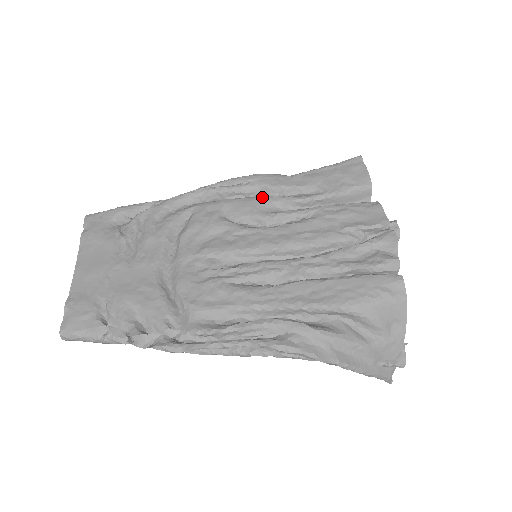
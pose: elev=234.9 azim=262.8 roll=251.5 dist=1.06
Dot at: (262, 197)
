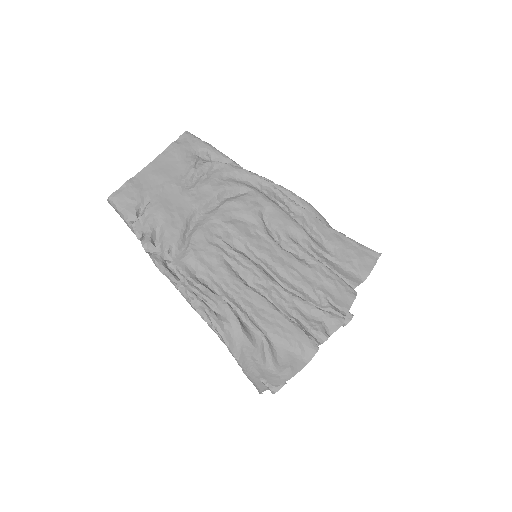
Dot at: (296, 223)
